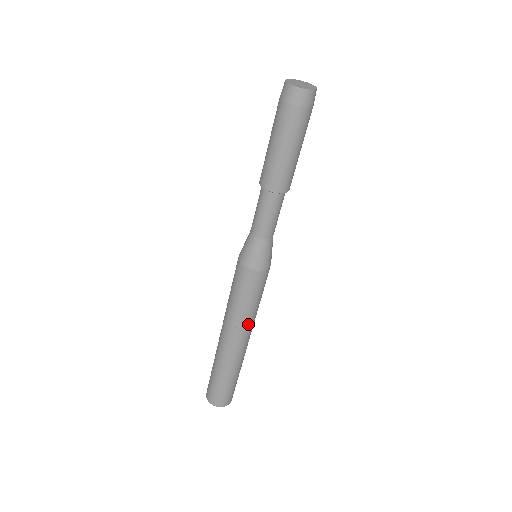
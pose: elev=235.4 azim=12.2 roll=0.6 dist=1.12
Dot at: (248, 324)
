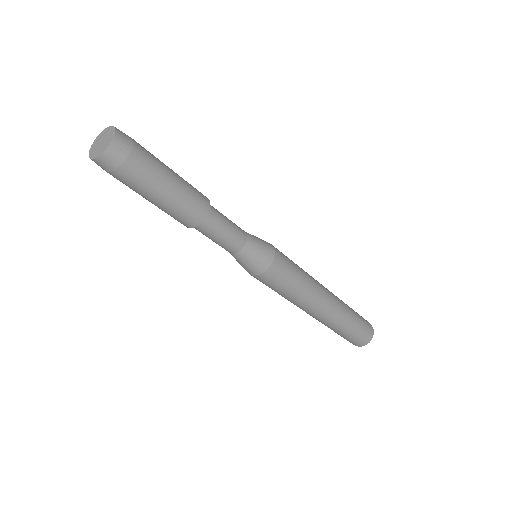
Dot at: (304, 303)
